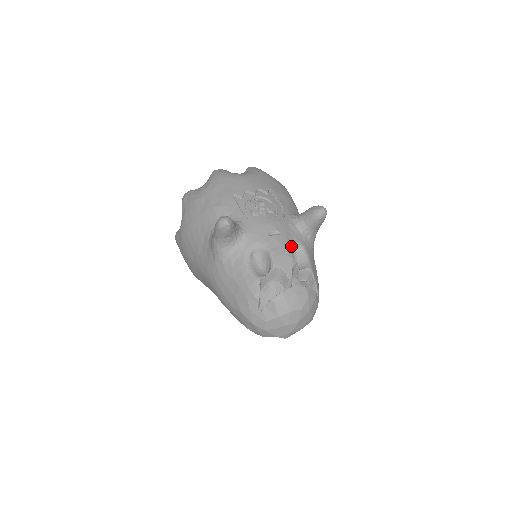
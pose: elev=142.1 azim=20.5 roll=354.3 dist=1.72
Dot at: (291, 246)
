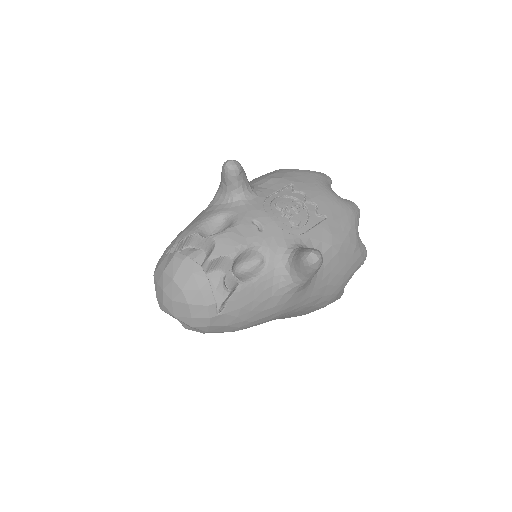
Dot at: (255, 250)
